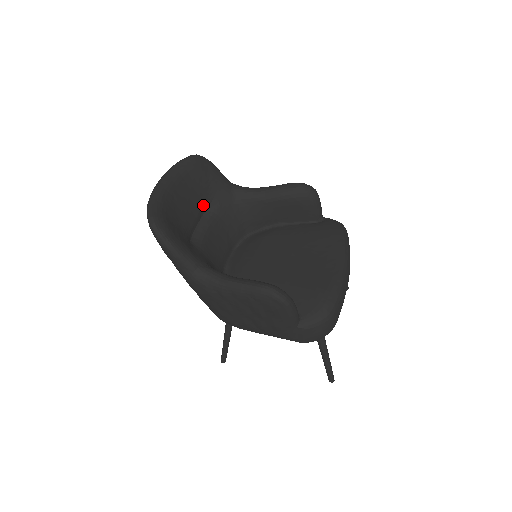
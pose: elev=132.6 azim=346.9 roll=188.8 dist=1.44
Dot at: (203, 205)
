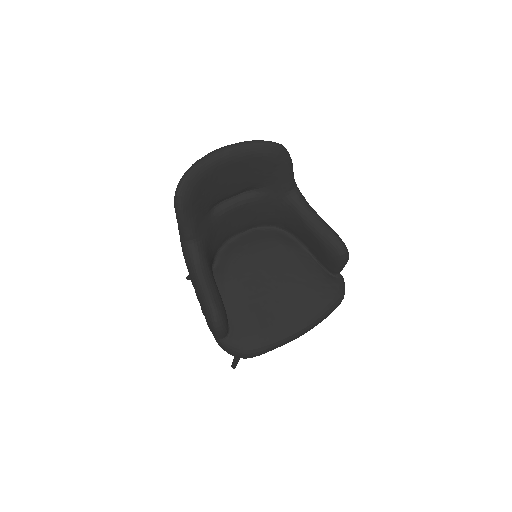
Dot at: (252, 185)
